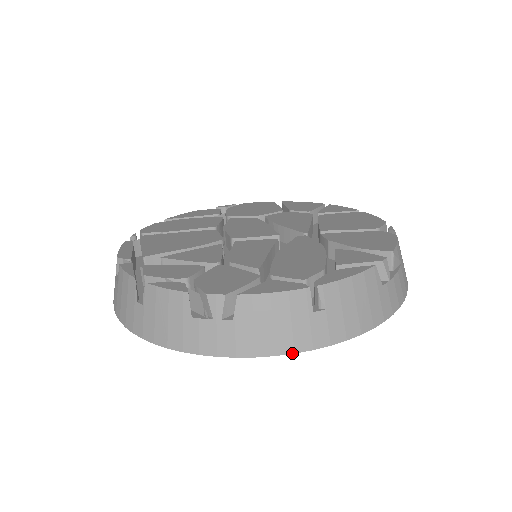
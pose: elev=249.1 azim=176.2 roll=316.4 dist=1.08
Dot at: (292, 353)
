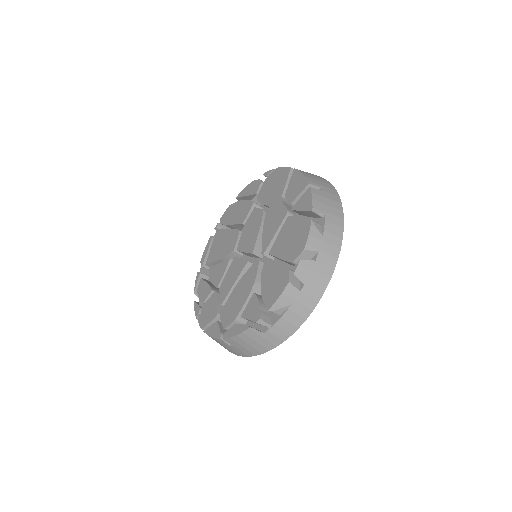
Dot at: (237, 355)
